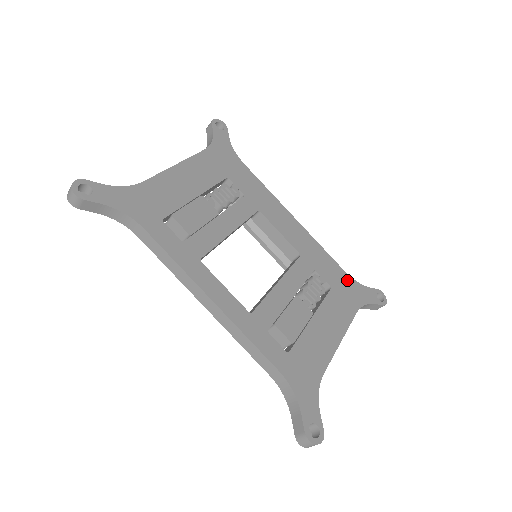
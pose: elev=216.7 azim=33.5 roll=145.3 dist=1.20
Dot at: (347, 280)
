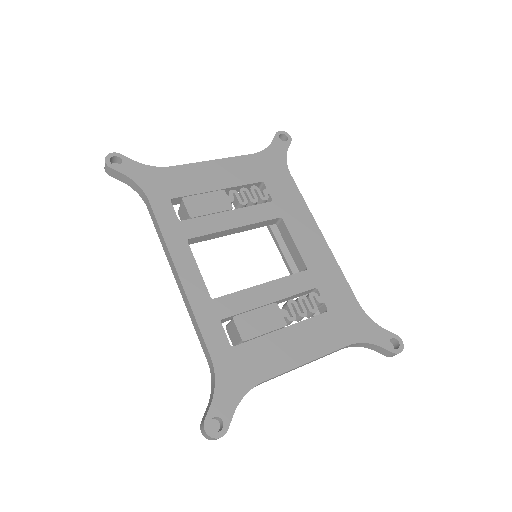
Dot at: (356, 311)
